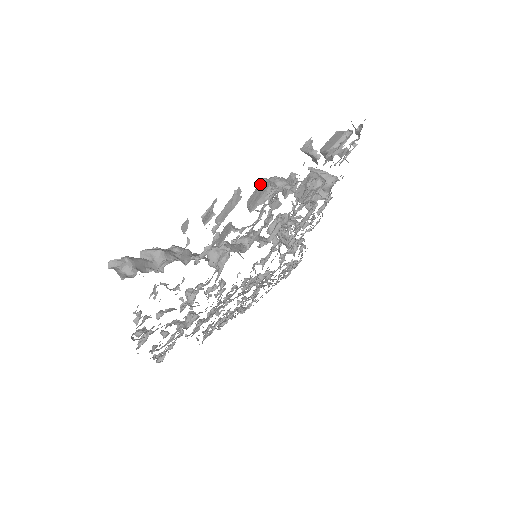
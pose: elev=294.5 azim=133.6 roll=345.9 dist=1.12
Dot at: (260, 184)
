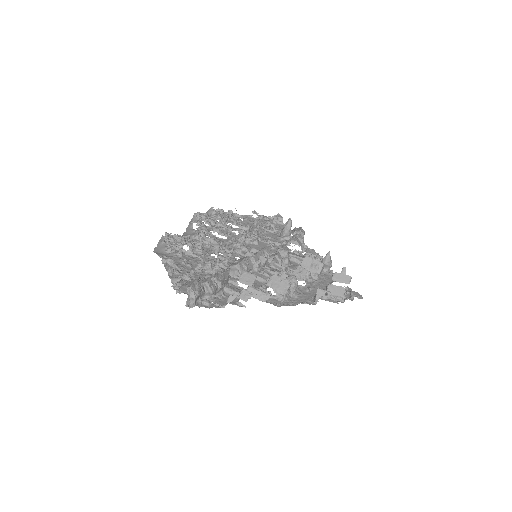
Dot at: (286, 281)
